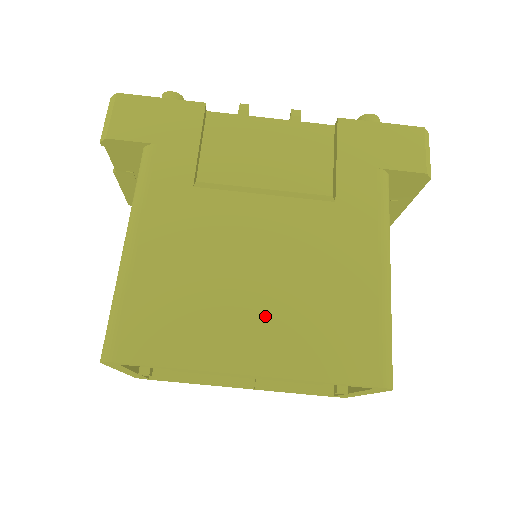
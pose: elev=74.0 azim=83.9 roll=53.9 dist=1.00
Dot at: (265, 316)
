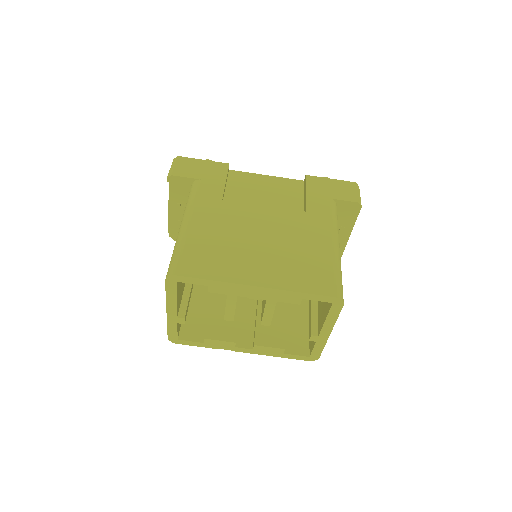
Dot at: (266, 260)
